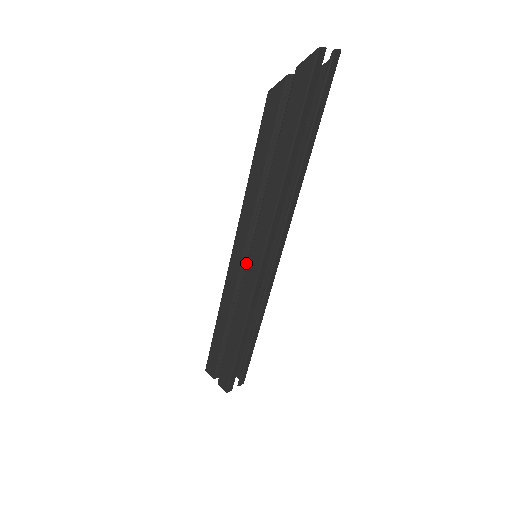
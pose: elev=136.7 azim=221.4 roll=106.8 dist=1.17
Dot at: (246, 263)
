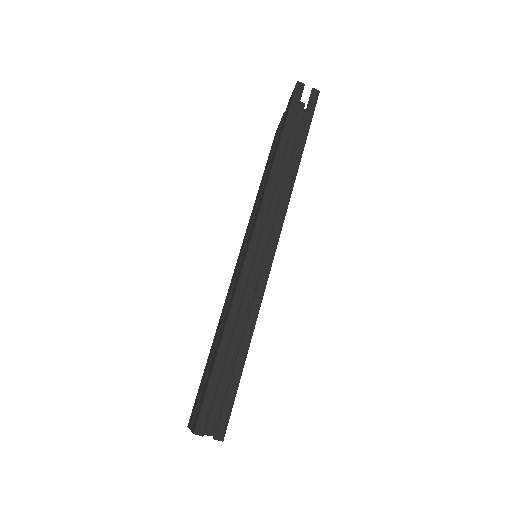
Dot at: occluded
